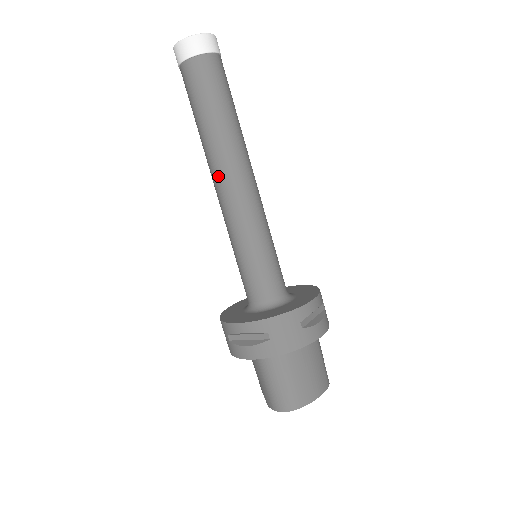
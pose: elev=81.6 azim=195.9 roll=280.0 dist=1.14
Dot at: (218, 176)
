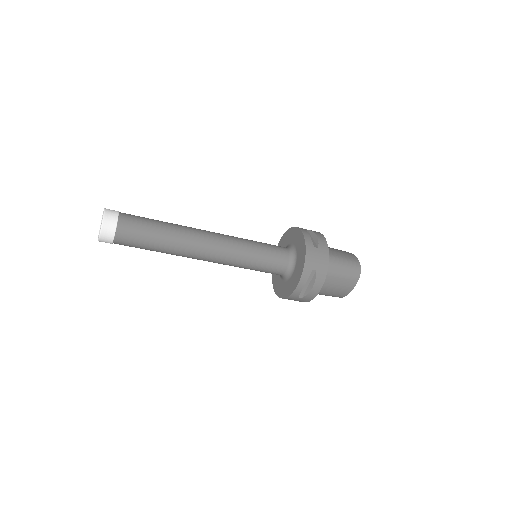
Dot at: occluded
